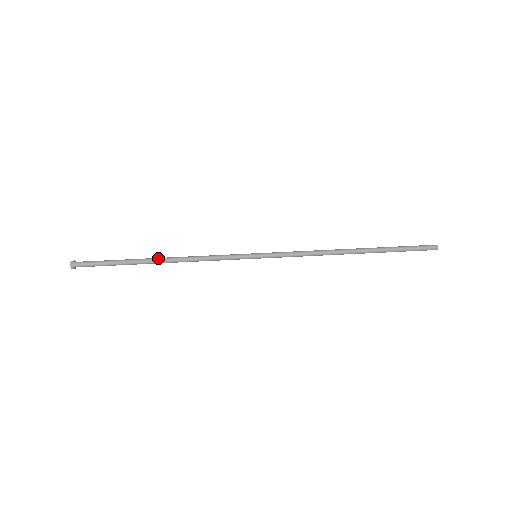
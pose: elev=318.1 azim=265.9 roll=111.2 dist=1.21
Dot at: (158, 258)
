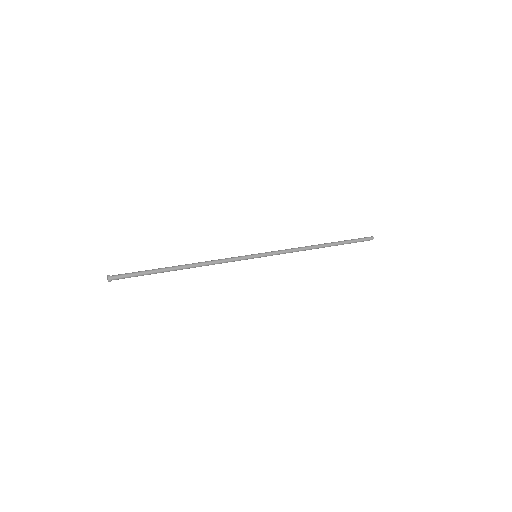
Dot at: (182, 266)
